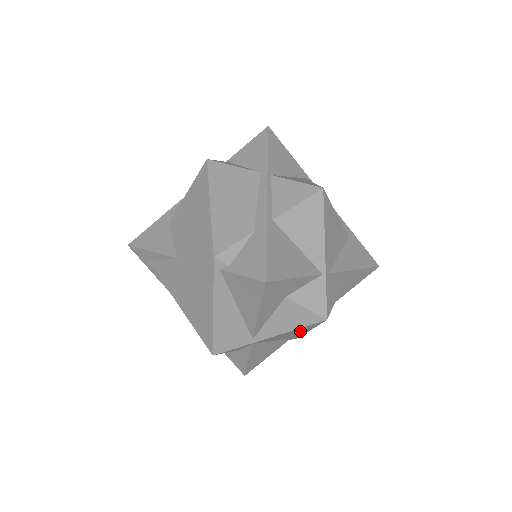
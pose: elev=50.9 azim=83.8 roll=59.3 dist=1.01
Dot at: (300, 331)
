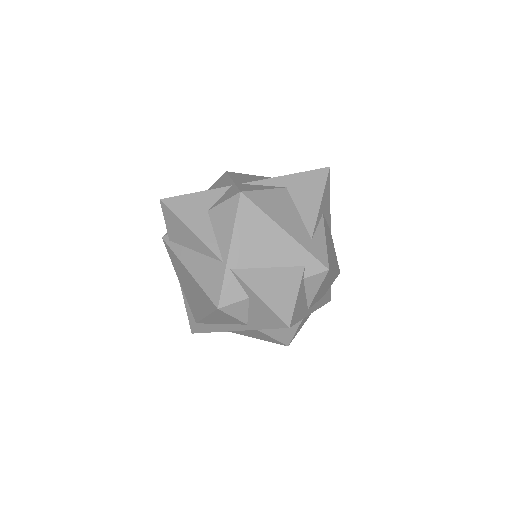
Dot at: (264, 233)
